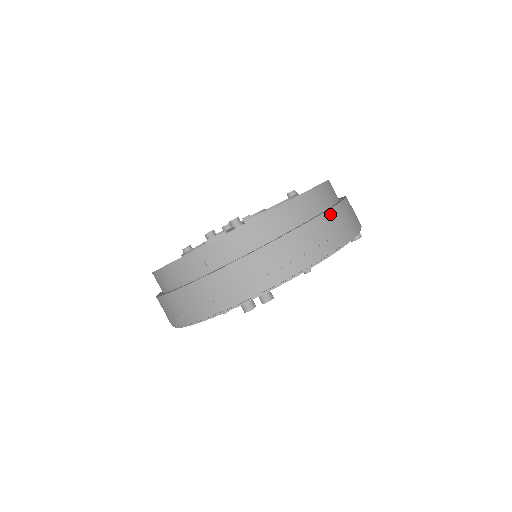
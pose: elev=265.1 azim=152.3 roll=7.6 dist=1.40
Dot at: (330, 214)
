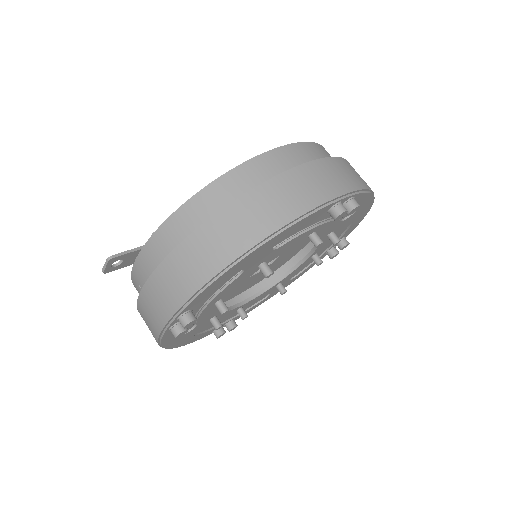
Dot at: (242, 202)
